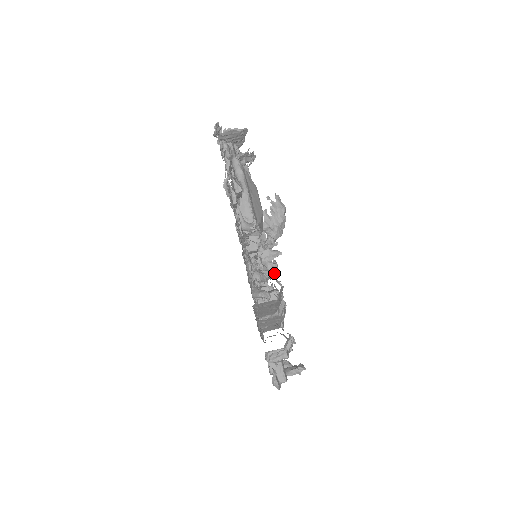
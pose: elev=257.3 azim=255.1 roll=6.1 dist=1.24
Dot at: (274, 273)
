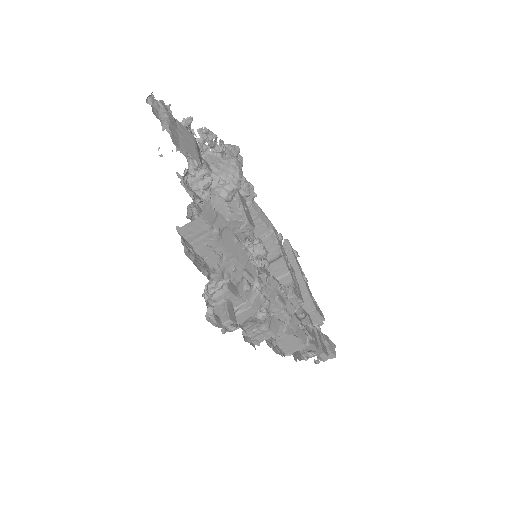
Dot at: (260, 253)
